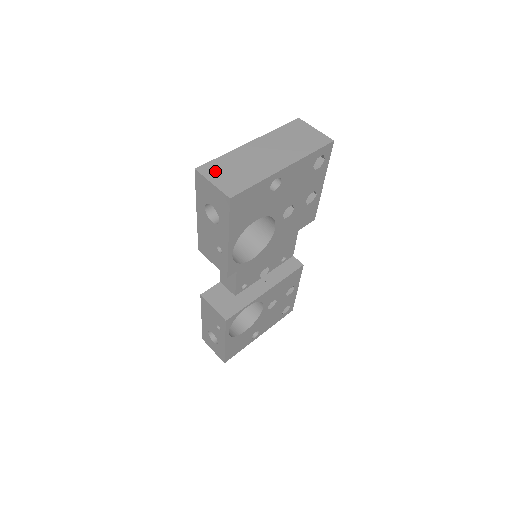
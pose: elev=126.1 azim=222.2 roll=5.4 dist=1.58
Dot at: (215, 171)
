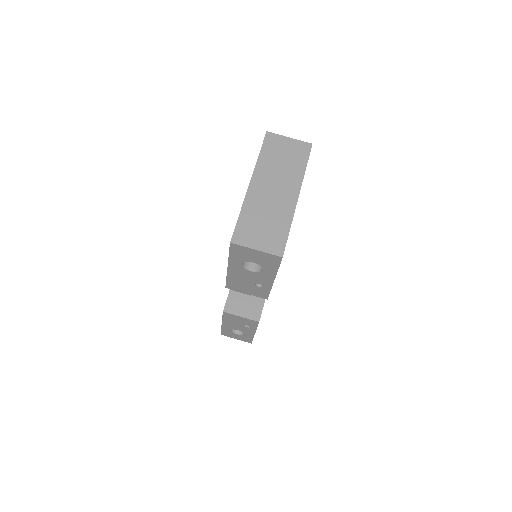
Dot at: (248, 235)
